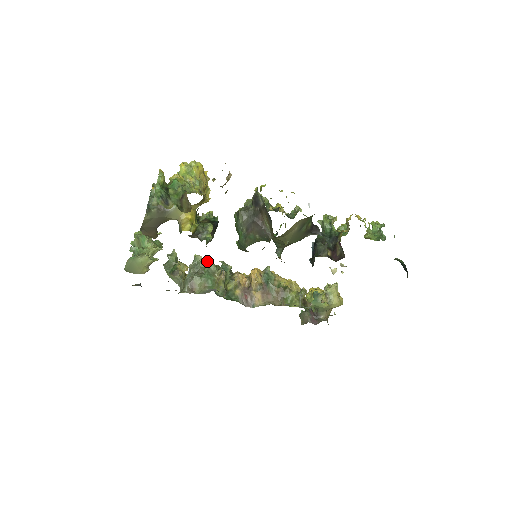
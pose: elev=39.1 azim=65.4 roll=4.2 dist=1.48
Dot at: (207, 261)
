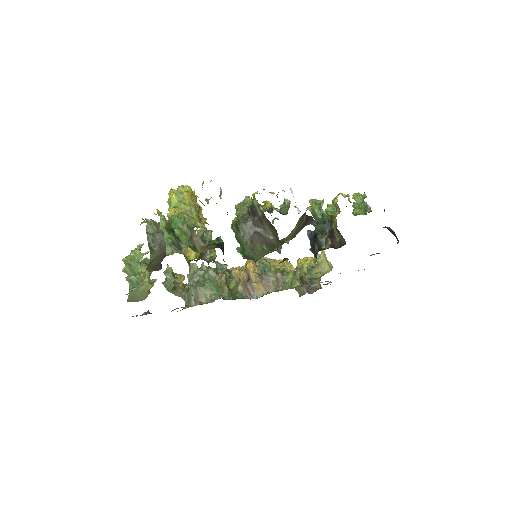
Dot at: (203, 267)
